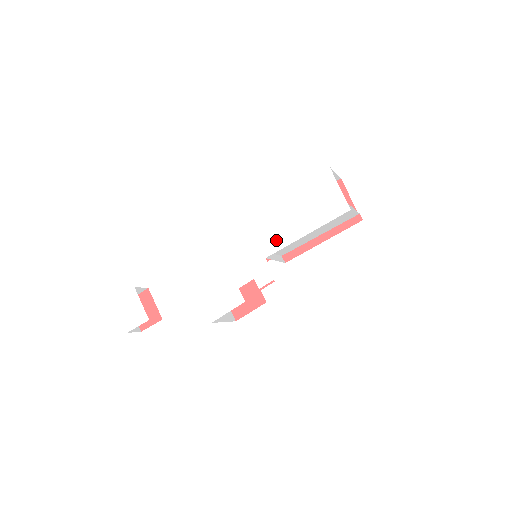
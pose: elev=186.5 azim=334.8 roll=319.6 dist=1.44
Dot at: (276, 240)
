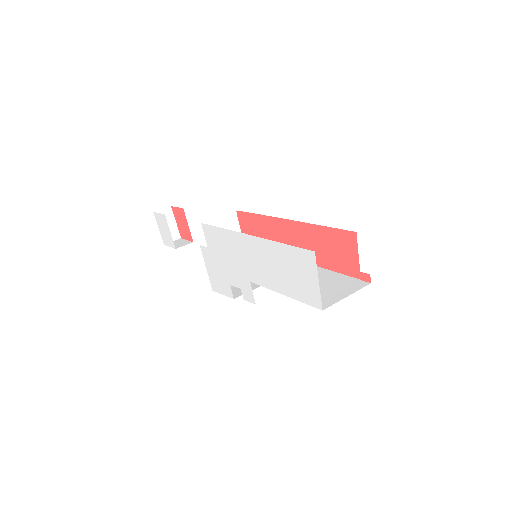
Dot at: (259, 275)
